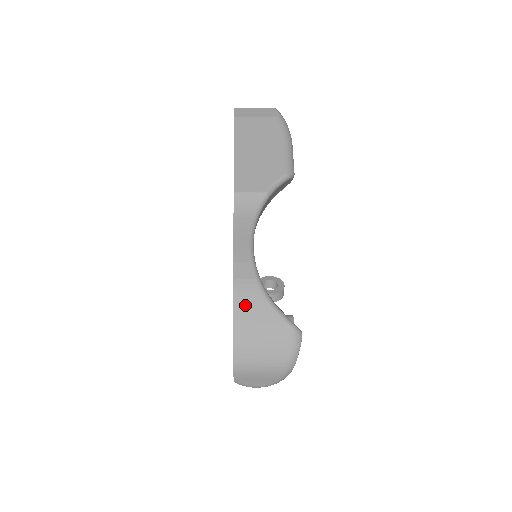
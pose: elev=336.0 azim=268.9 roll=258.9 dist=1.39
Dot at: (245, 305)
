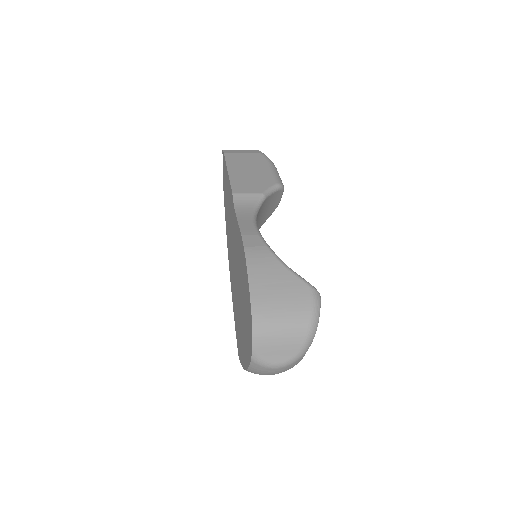
Dot at: (259, 267)
